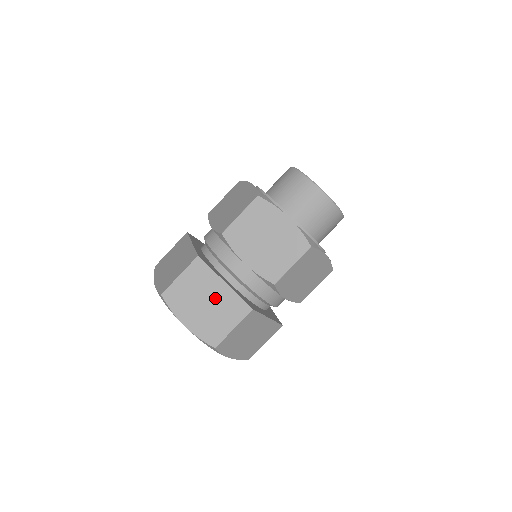
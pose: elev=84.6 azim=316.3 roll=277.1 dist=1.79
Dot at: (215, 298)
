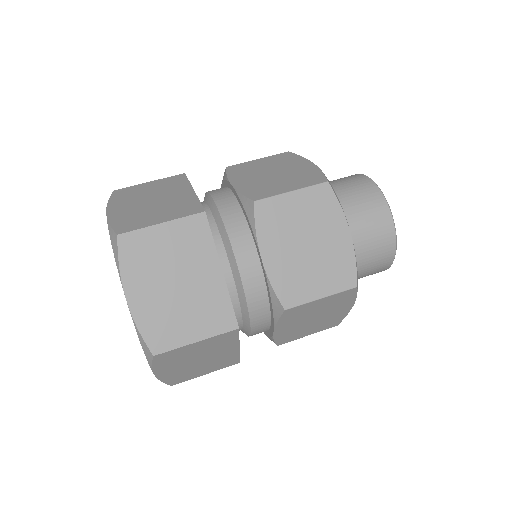
Dot at: (195, 284)
